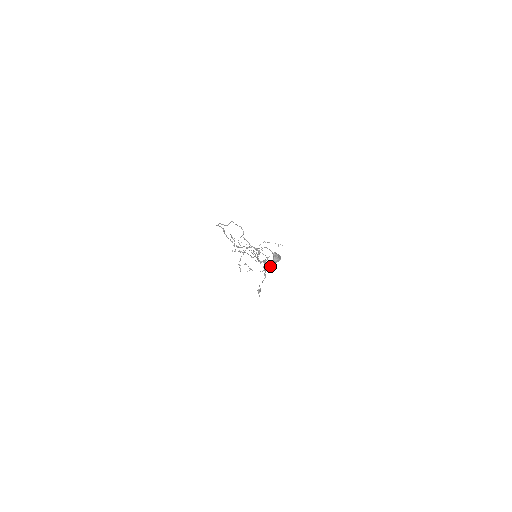
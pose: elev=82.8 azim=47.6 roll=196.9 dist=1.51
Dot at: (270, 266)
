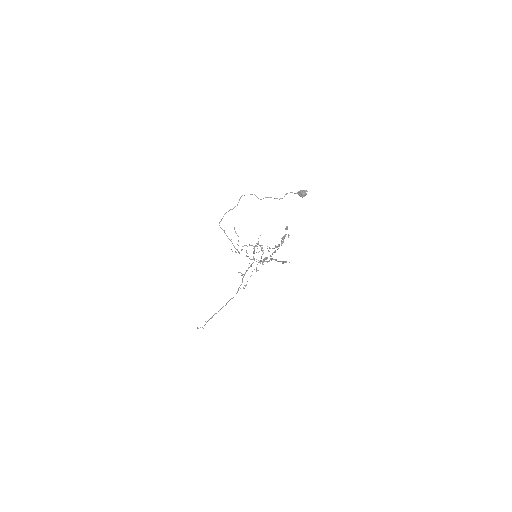
Dot at: occluded
